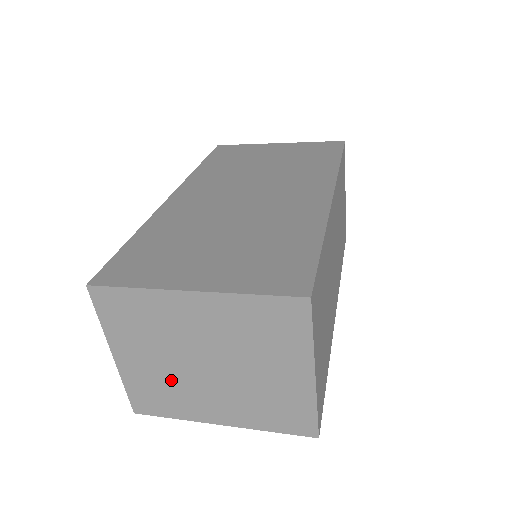
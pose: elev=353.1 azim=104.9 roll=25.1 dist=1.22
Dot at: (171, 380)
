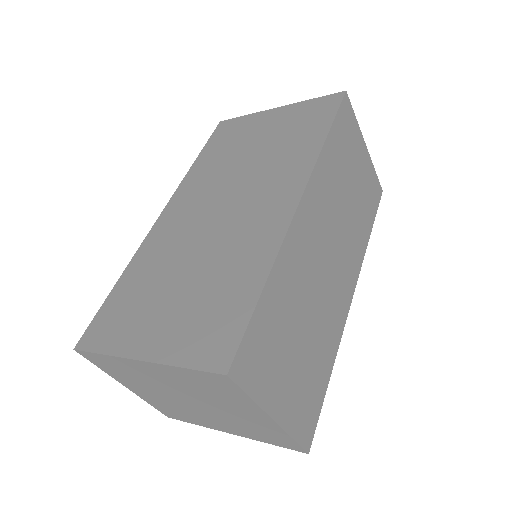
Dot at: (174, 405)
